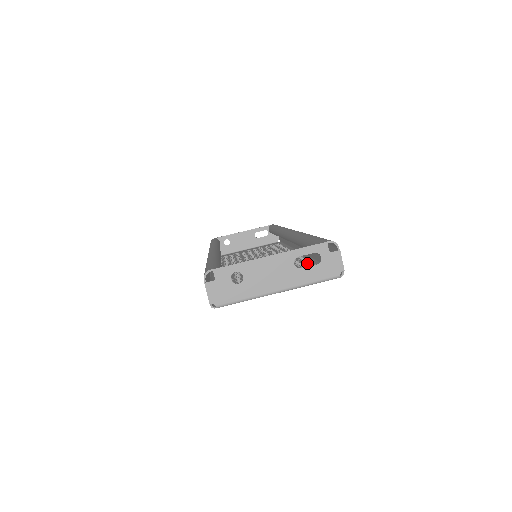
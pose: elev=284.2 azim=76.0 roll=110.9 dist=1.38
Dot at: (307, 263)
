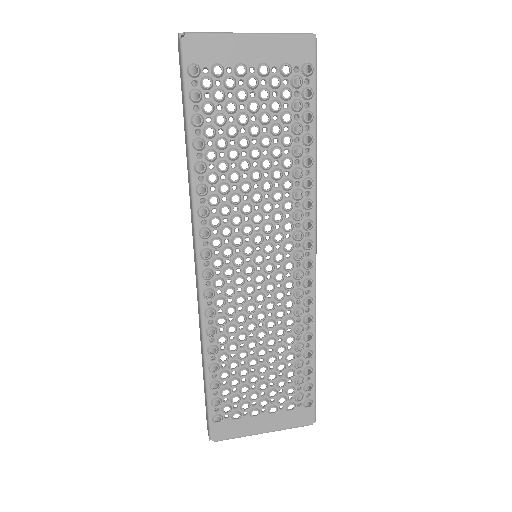
Dot at: (303, 151)
